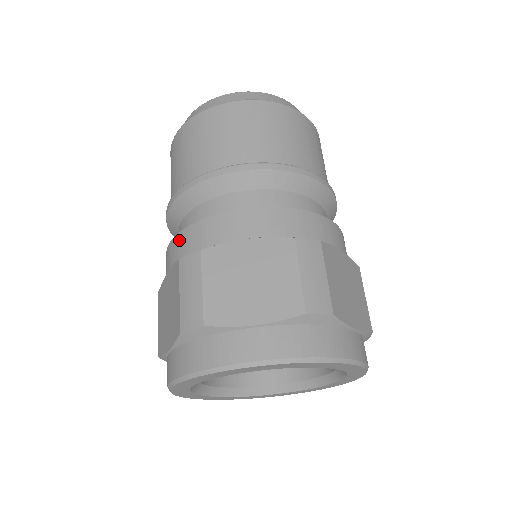
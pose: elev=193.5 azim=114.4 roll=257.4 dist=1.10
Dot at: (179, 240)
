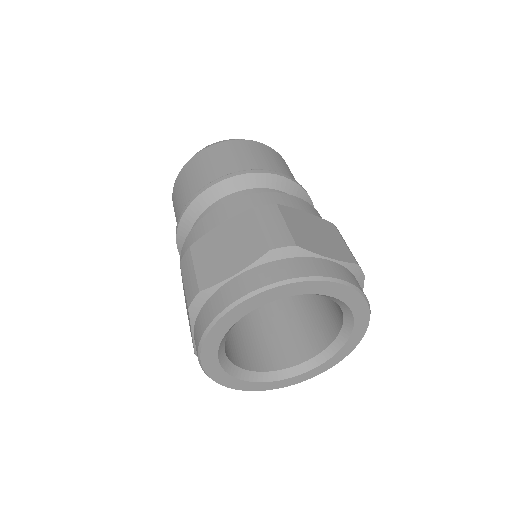
Dot at: (238, 202)
